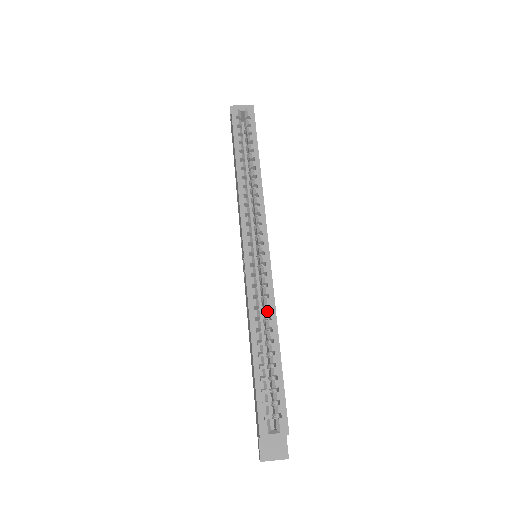
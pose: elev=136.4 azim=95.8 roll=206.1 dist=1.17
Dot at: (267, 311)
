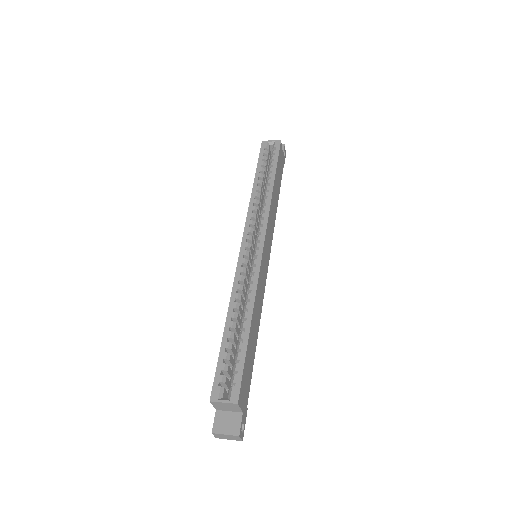
Dot at: (248, 295)
